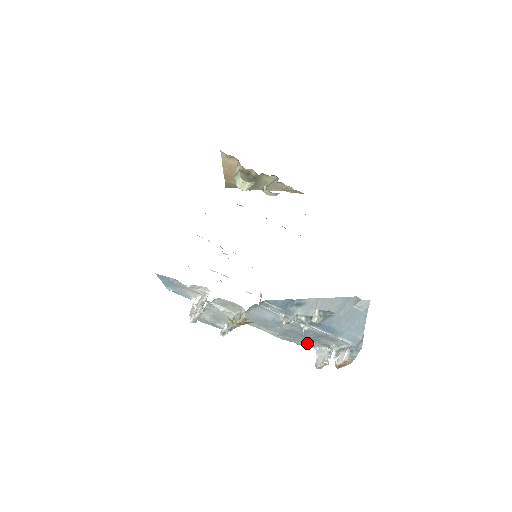
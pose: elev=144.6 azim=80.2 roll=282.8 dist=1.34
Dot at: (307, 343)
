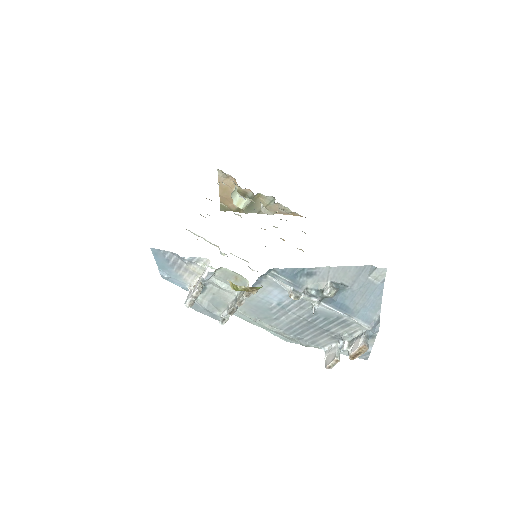
Dot at: (314, 341)
